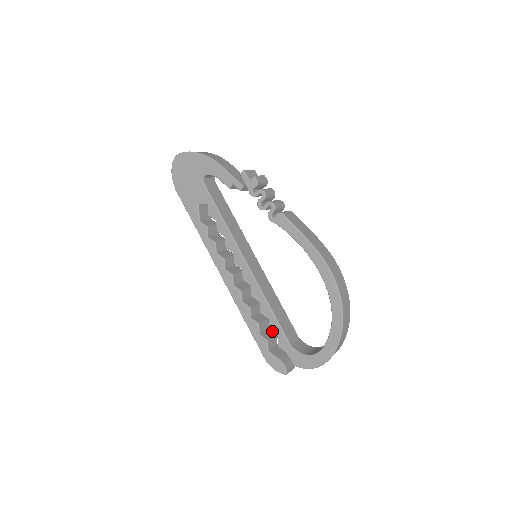
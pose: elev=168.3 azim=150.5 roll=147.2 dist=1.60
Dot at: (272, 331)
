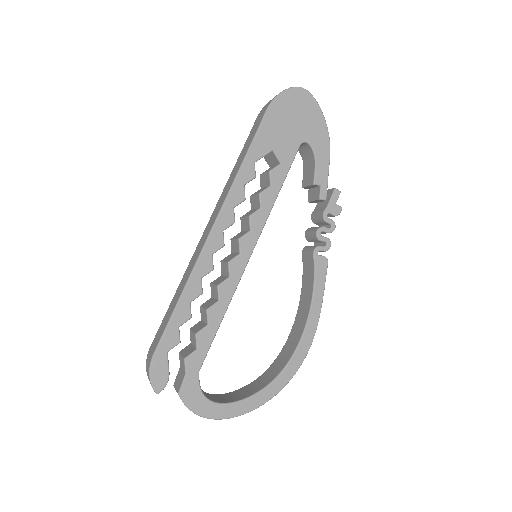
Dot at: (198, 339)
